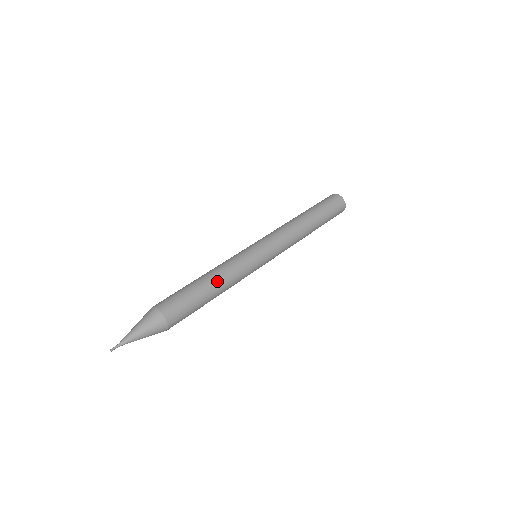
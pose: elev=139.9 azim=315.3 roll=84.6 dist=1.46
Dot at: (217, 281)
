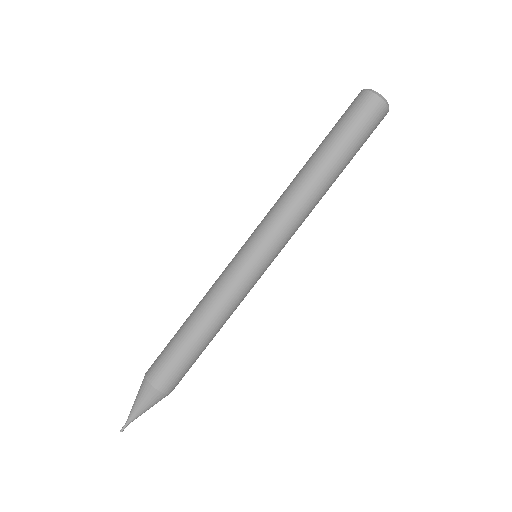
Dot at: occluded
